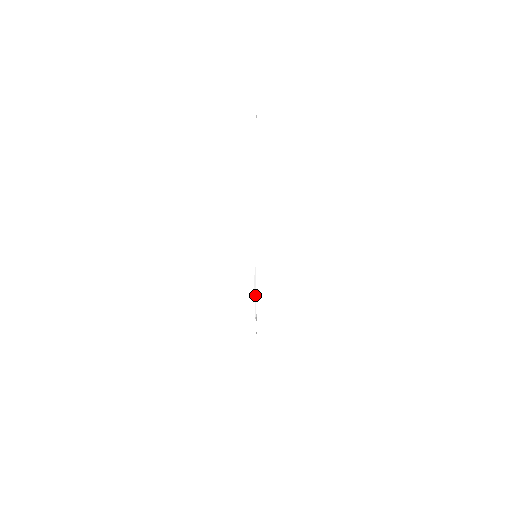
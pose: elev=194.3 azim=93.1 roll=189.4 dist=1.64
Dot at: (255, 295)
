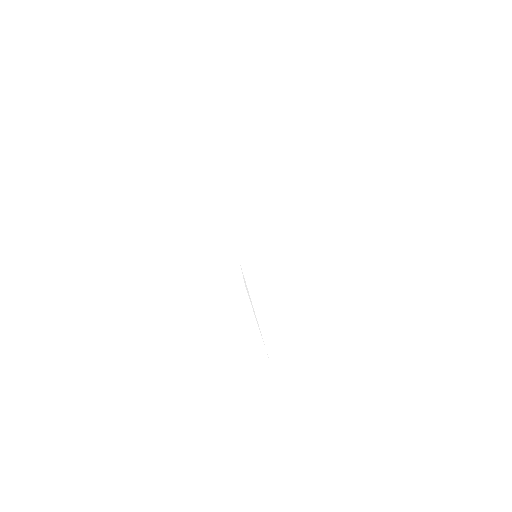
Dot at: (254, 312)
